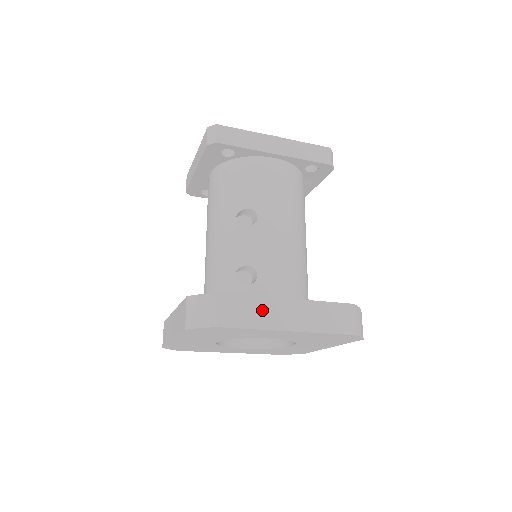
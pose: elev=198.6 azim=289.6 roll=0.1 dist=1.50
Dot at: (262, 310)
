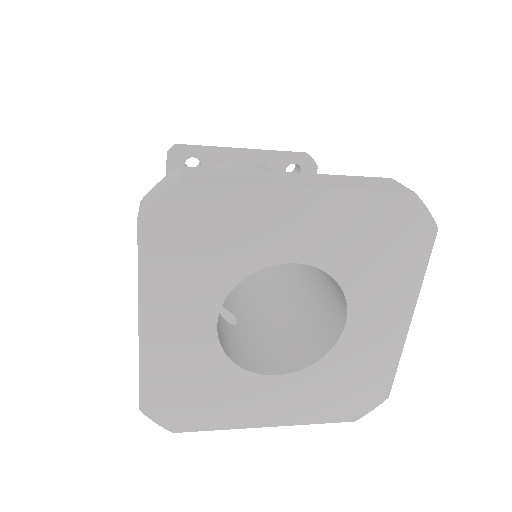
Dot at: (252, 176)
